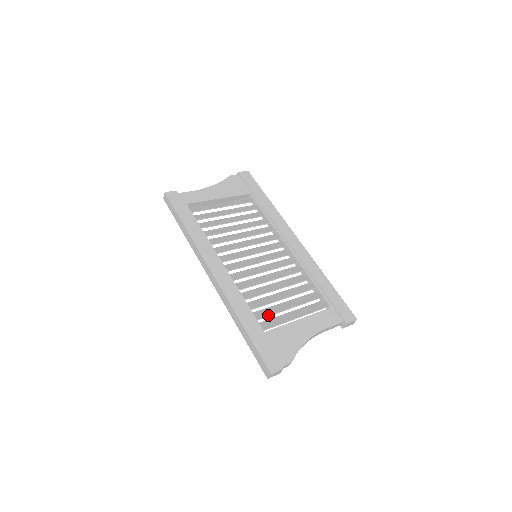
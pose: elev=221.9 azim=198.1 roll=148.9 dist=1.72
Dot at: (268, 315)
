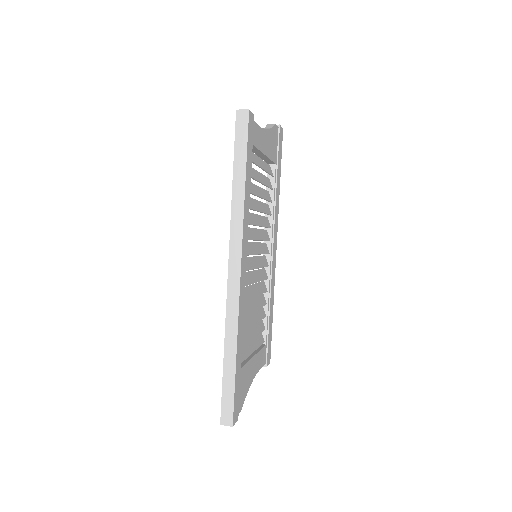
Dot at: (245, 344)
